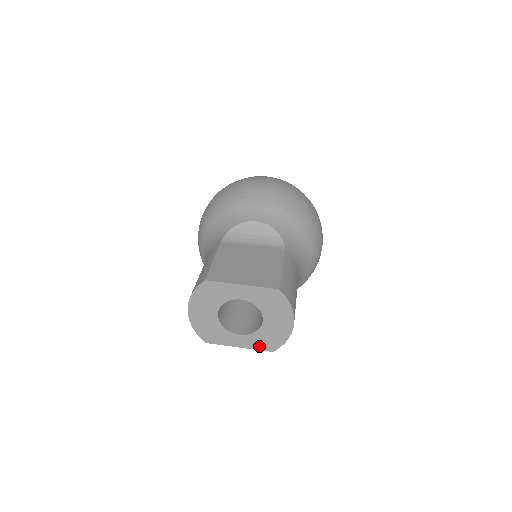
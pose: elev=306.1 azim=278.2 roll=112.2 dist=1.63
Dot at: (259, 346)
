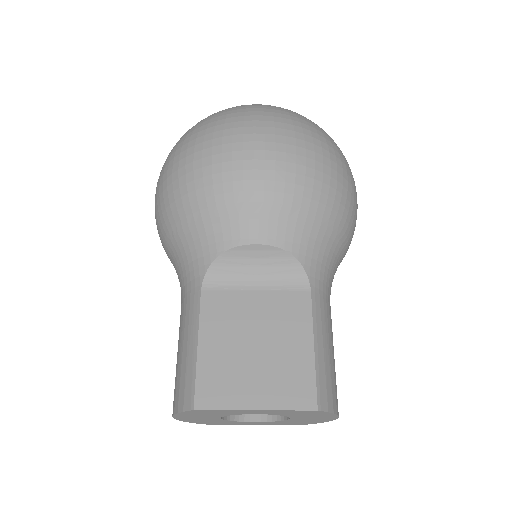
Dot at: (284, 424)
